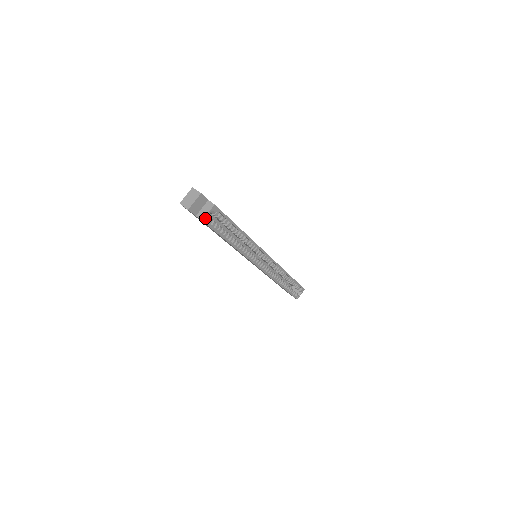
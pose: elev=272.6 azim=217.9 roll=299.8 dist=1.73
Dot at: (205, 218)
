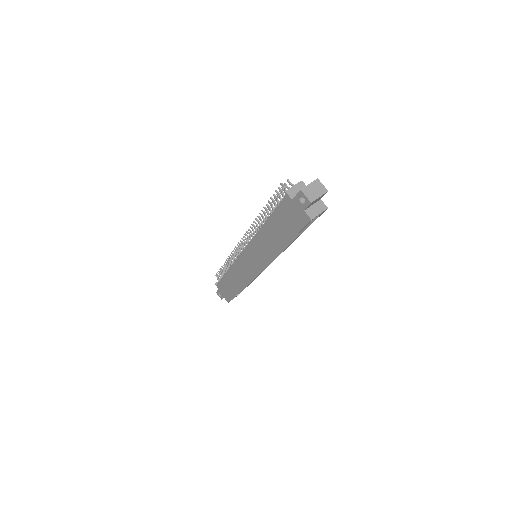
Dot at: occluded
